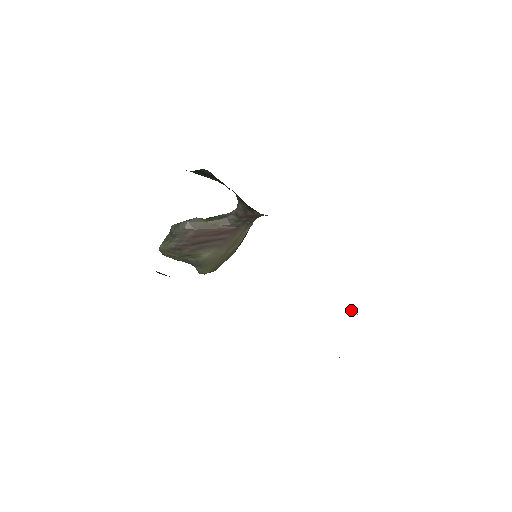
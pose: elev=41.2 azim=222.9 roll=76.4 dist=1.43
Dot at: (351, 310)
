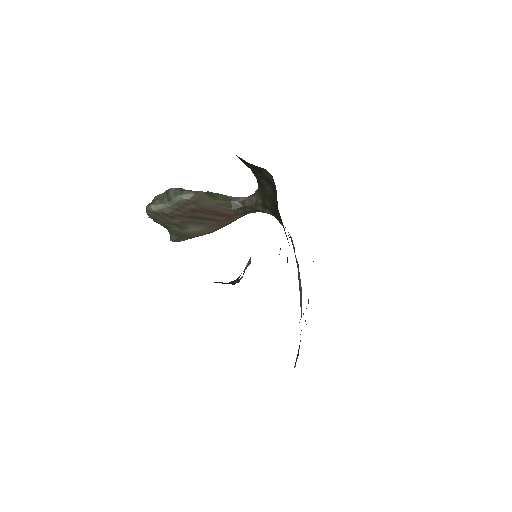
Dot at: (305, 320)
